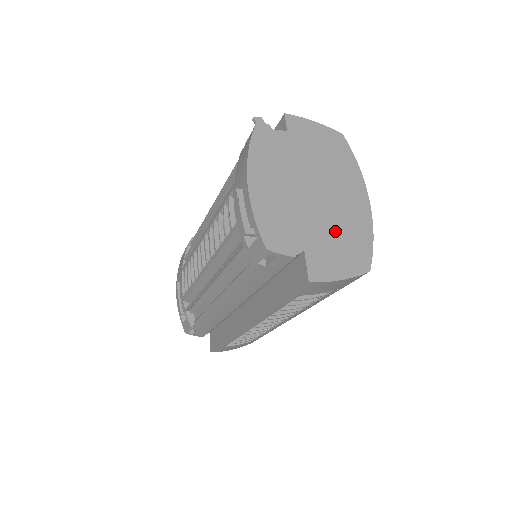
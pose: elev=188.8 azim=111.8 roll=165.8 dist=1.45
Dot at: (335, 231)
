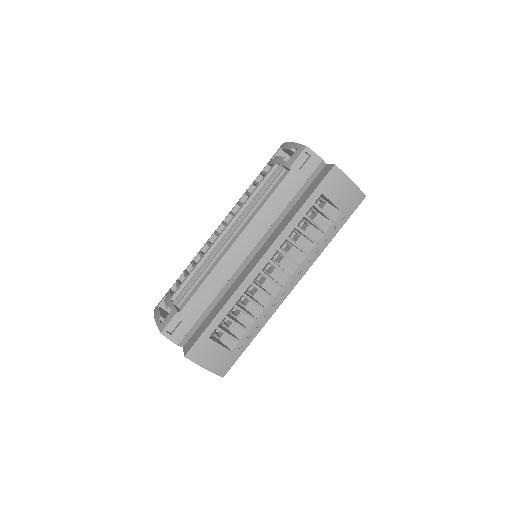
Dot at: occluded
